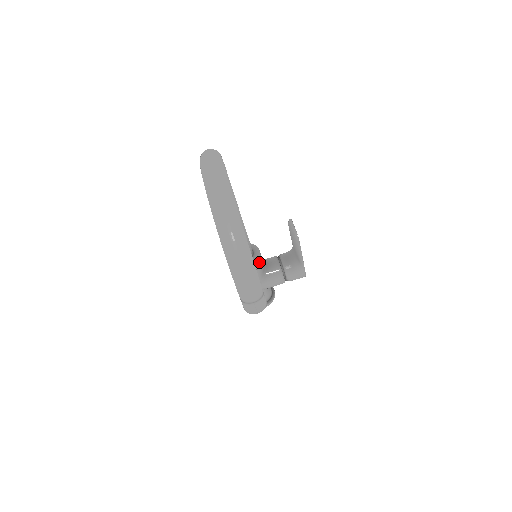
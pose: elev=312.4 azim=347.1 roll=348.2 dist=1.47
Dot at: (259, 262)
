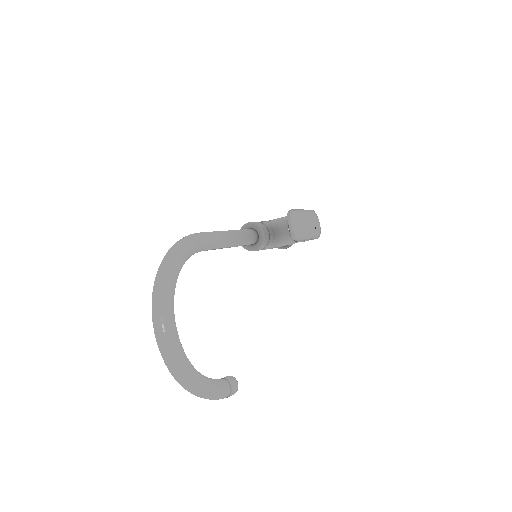
Dot at: (265, 243)
